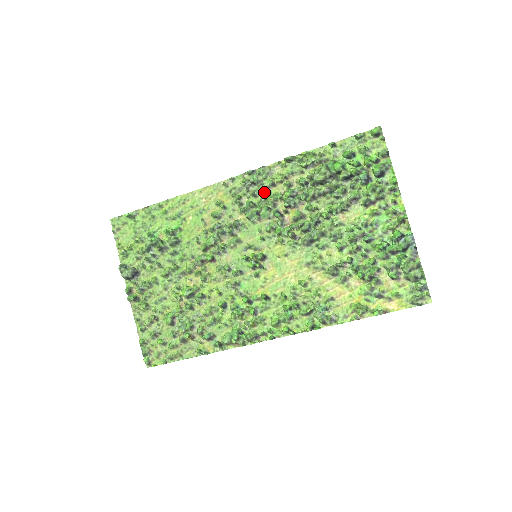
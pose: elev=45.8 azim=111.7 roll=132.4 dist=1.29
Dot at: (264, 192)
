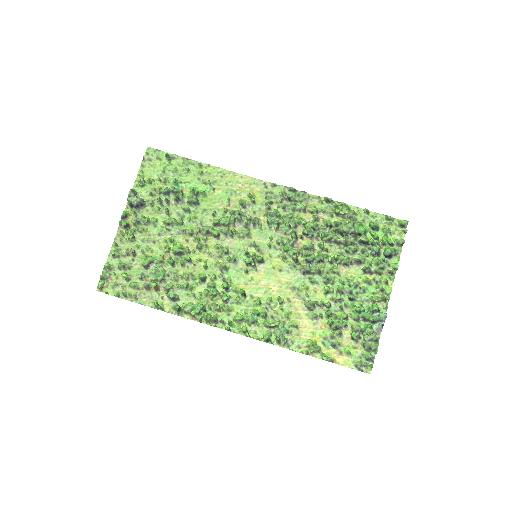
Dot at: (293, 211)
